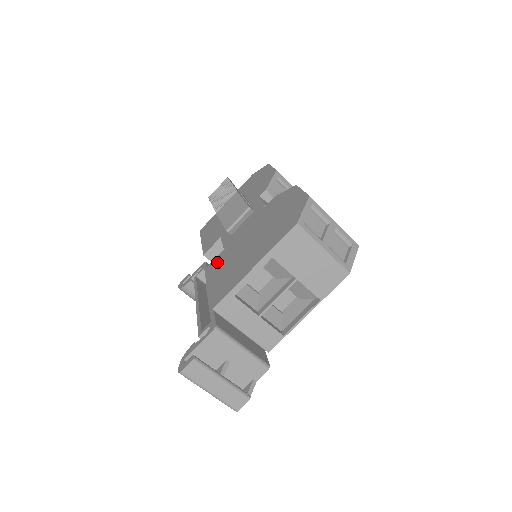
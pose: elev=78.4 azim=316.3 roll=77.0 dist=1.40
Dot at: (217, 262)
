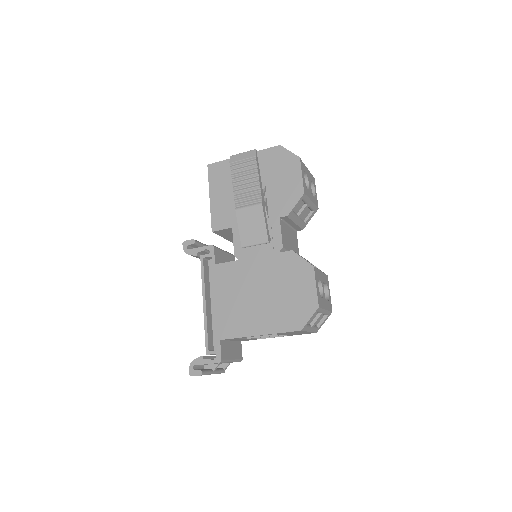
Dot at: (227, 274)
